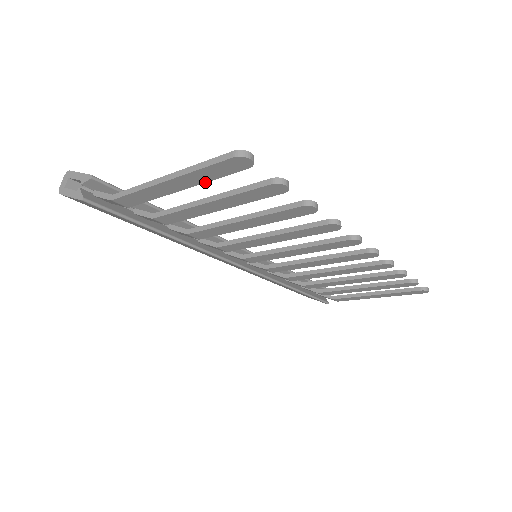
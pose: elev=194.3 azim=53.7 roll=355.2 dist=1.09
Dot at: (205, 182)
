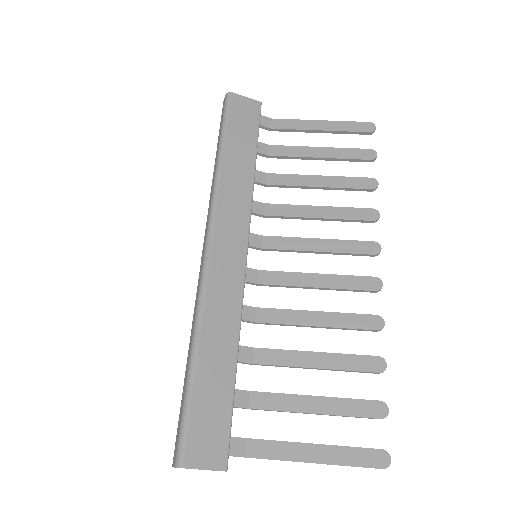
Dot at: (338, 447)
